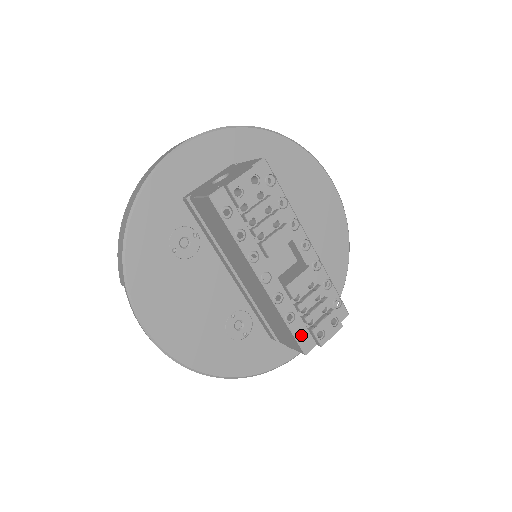
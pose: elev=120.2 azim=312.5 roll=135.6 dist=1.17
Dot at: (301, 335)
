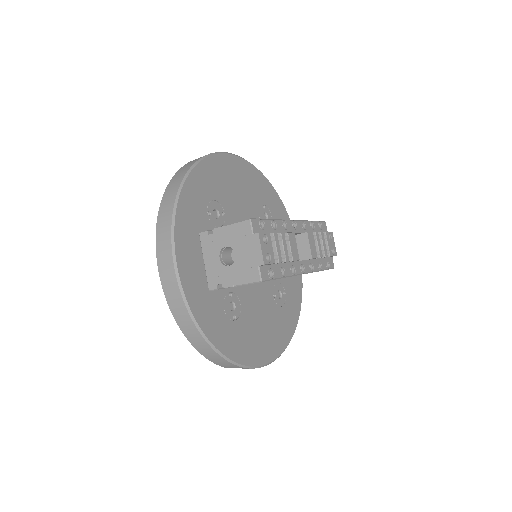
Dot at: occluded
